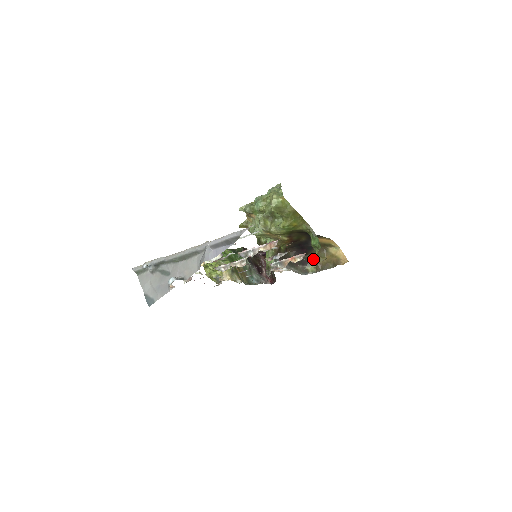
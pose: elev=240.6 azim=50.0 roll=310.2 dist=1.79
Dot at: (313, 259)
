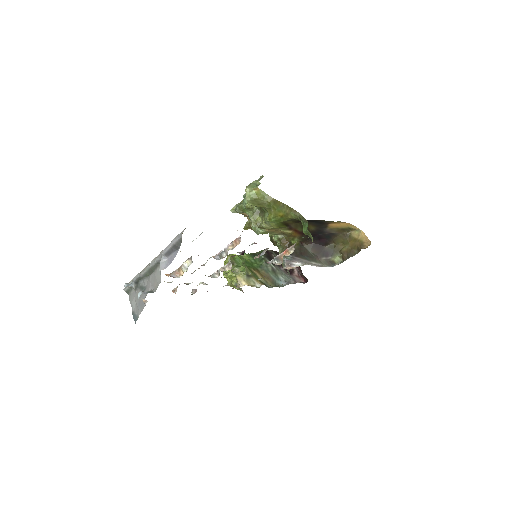
Dot at: (337, 248)
